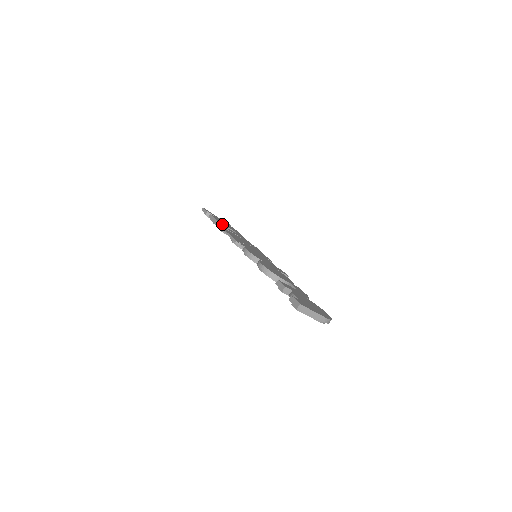
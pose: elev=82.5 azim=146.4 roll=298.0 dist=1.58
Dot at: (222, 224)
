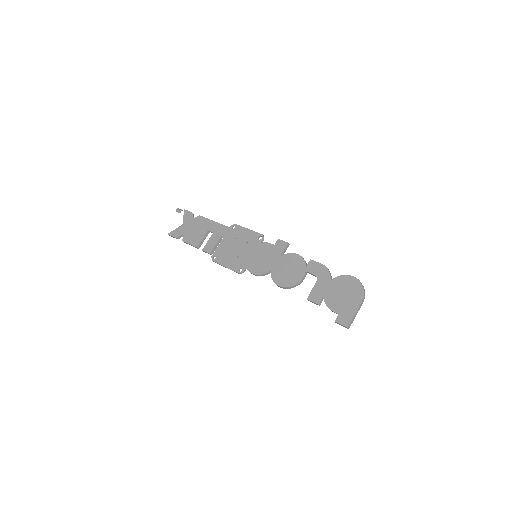
Dot at: (200, 243)
